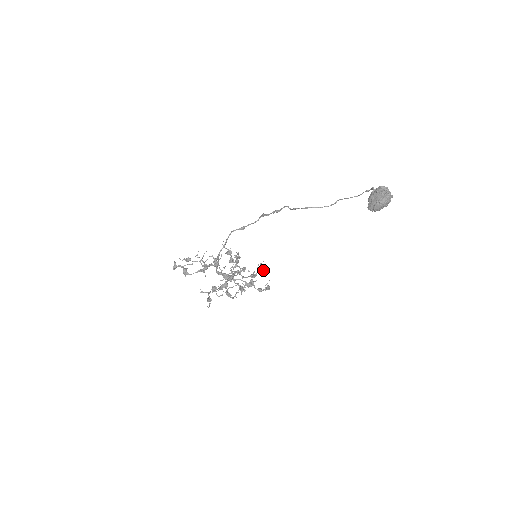
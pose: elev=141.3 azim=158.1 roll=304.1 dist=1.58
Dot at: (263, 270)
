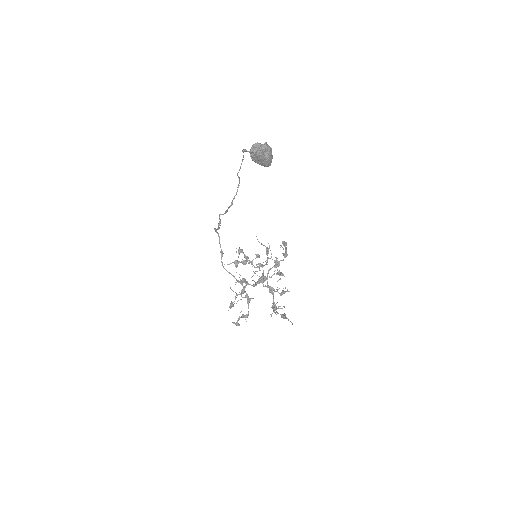
Dot at: (270, 250)
